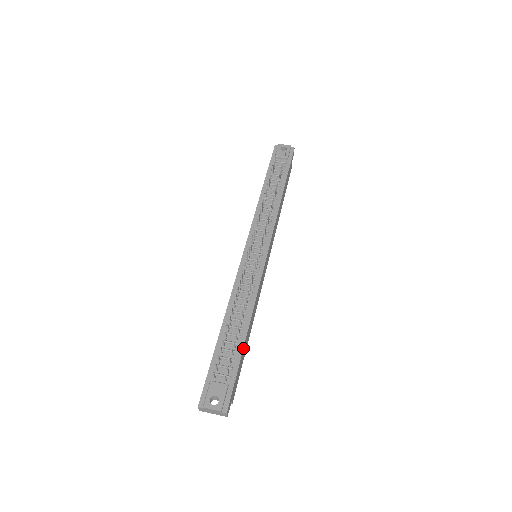
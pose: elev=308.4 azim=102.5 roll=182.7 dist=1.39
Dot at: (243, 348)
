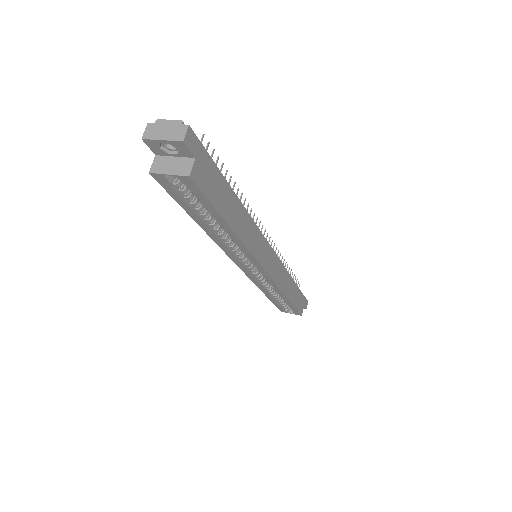
Dot at: (228, 184)
